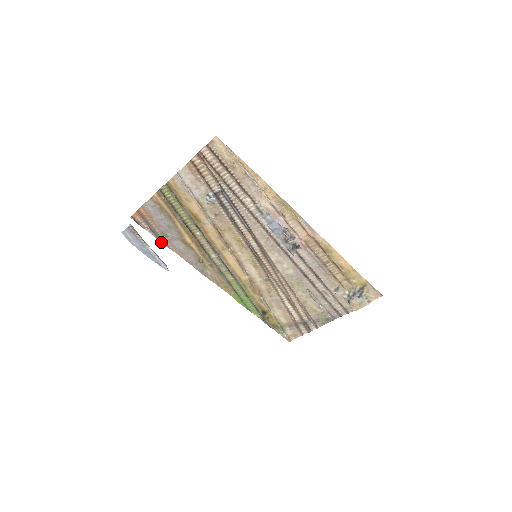
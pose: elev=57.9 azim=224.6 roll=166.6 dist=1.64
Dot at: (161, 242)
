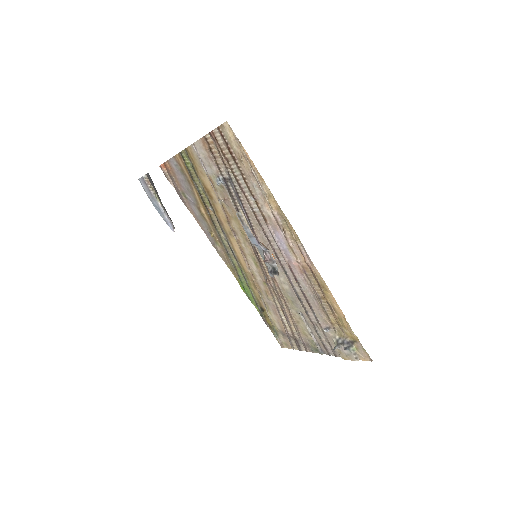
Dot at: (182, 200)
